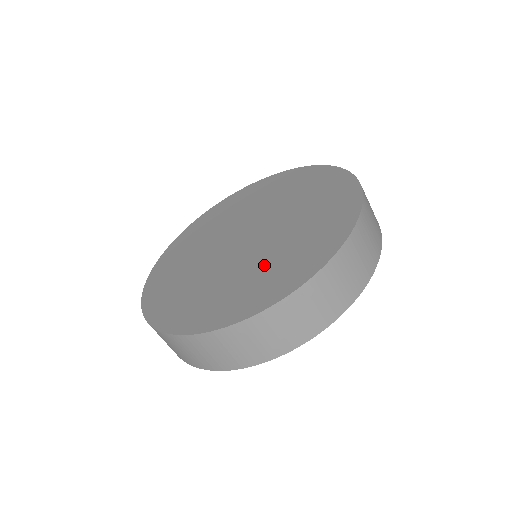
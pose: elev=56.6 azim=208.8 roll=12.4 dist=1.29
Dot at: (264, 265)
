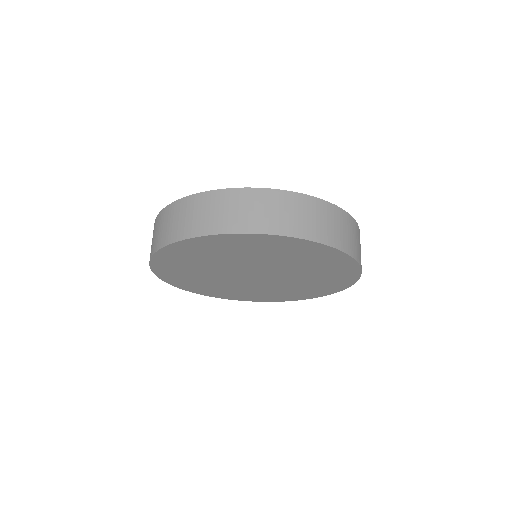
Dot at: occluded
